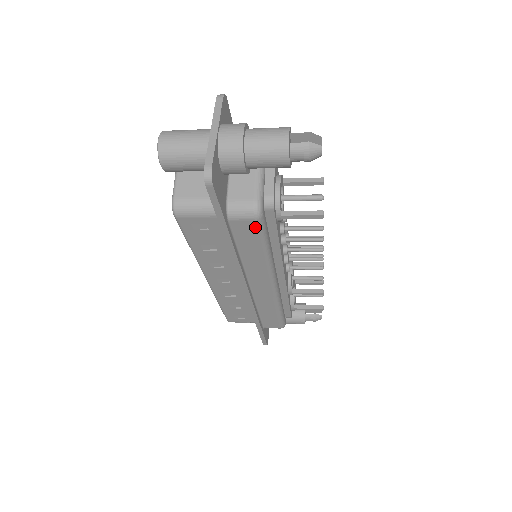
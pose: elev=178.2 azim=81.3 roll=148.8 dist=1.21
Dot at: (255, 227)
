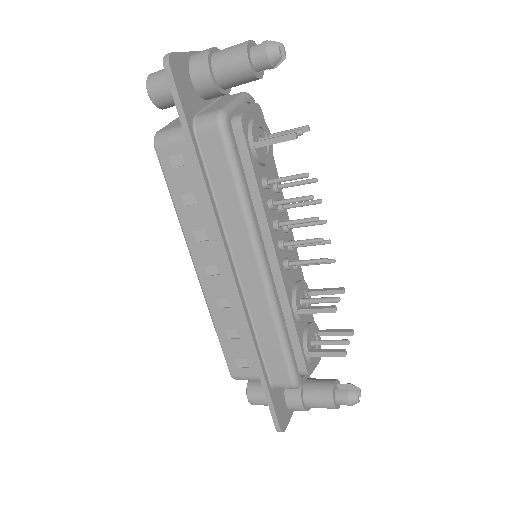
Dot at: (220, 141)
